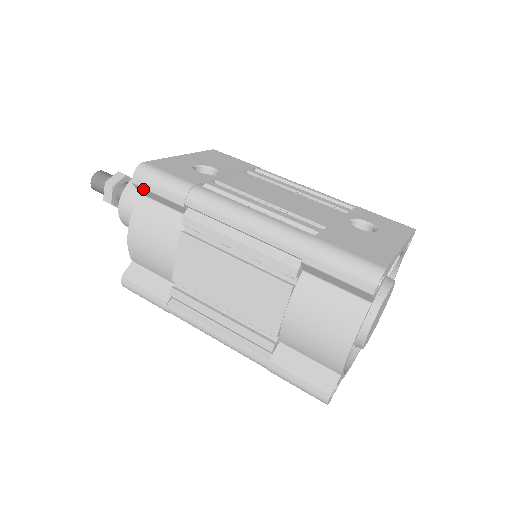
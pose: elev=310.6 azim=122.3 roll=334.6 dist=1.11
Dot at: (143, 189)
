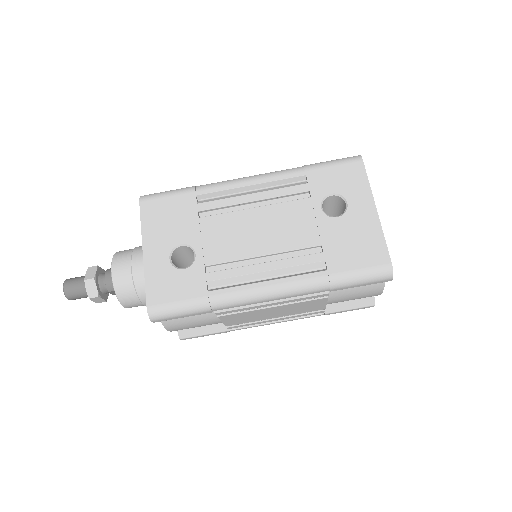
Dot at: (166, 319)
